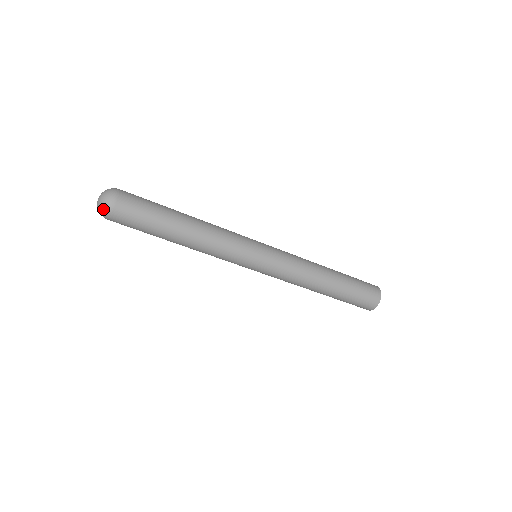
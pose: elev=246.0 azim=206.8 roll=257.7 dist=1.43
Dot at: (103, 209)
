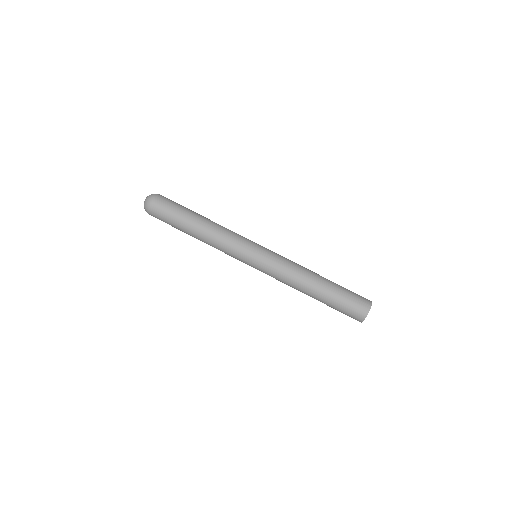
Dot at: (145, 205)
